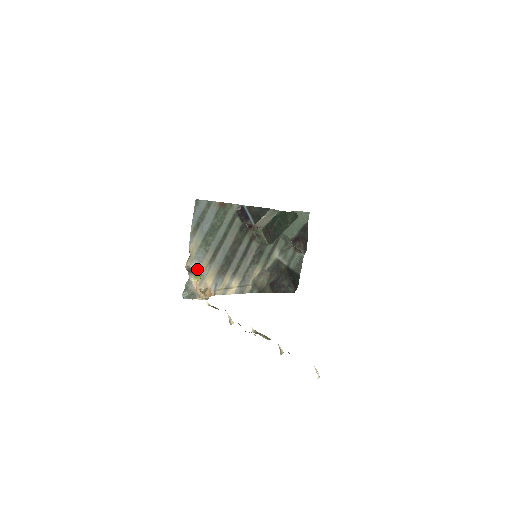
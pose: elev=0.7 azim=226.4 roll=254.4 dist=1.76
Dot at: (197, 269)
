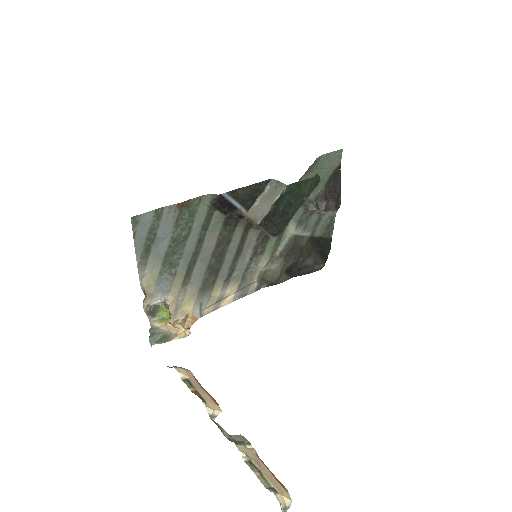
Dot at: (163, 305)
